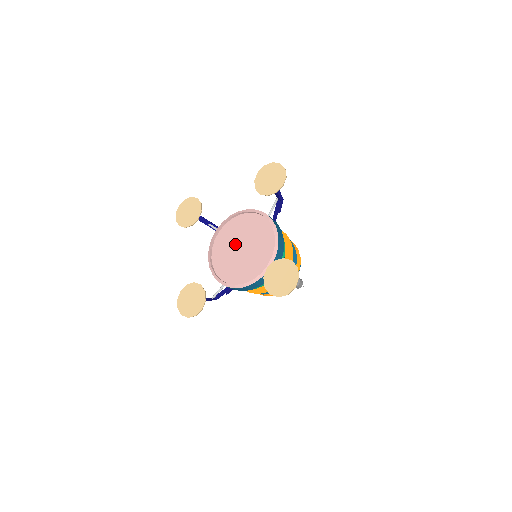
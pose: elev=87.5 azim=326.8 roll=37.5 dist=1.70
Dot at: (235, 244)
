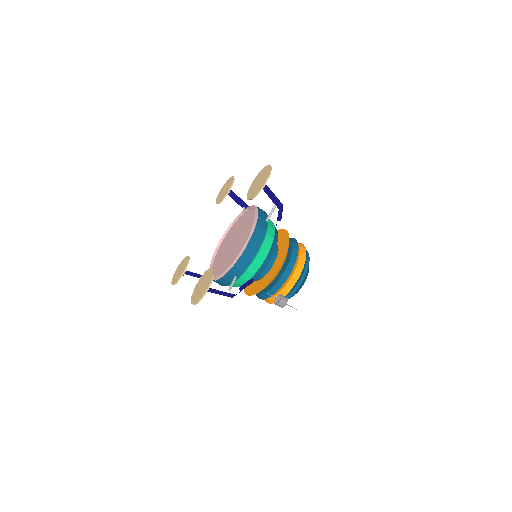
Dot at: (234, 236)
